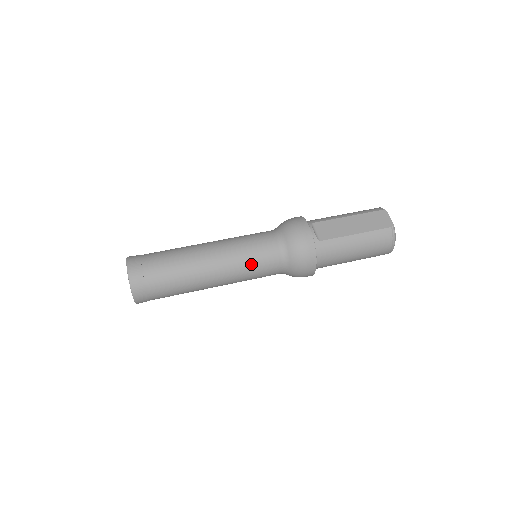
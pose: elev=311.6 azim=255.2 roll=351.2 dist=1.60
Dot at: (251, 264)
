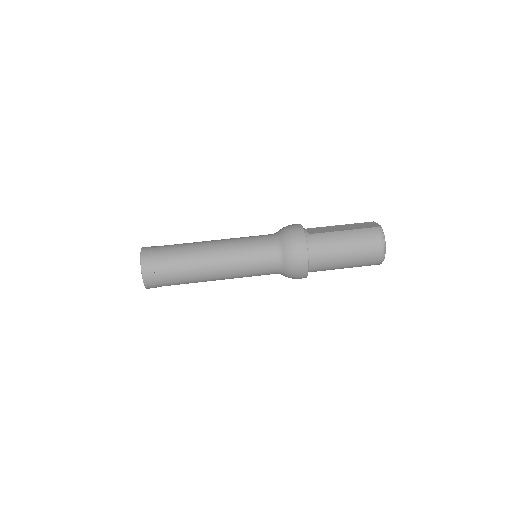
Dot at: (247, 249)
